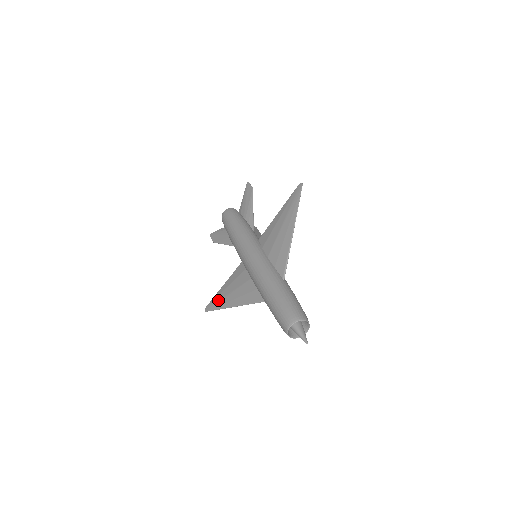
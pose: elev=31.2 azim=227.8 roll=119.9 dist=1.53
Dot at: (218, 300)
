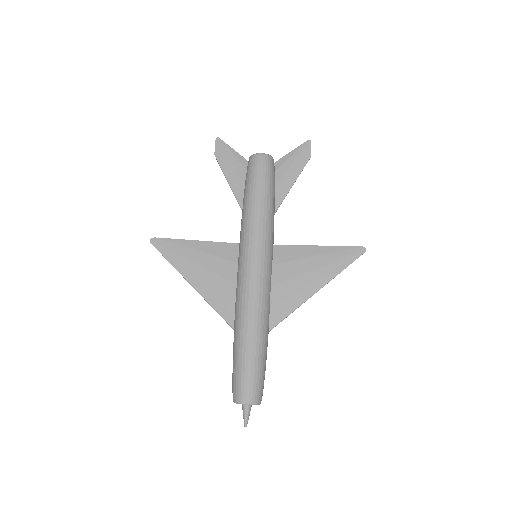
Dot at: (177, 252)
